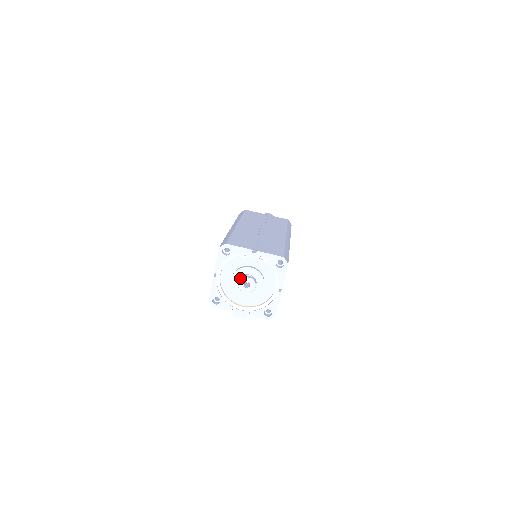
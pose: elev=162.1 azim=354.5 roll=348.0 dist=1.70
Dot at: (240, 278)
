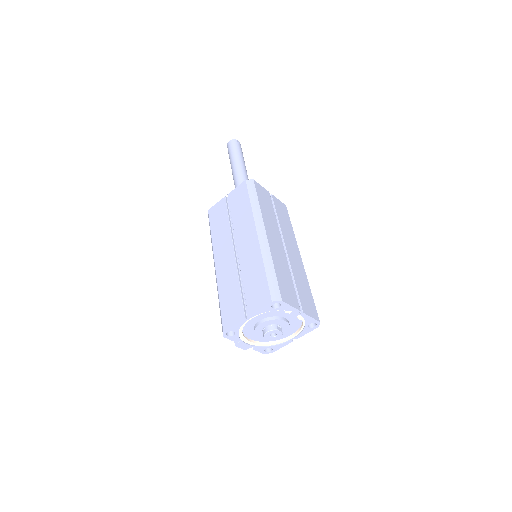
Dot at: (272, 329)
